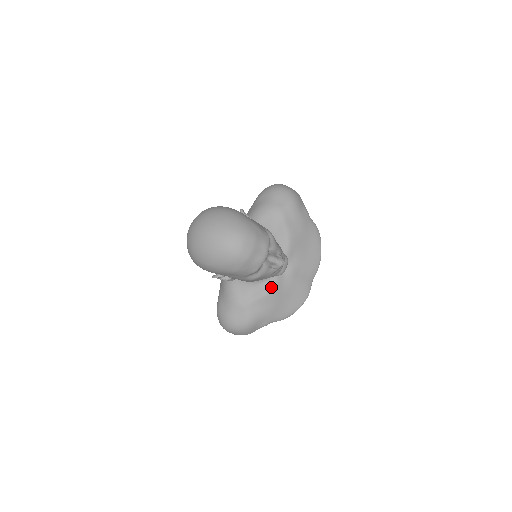
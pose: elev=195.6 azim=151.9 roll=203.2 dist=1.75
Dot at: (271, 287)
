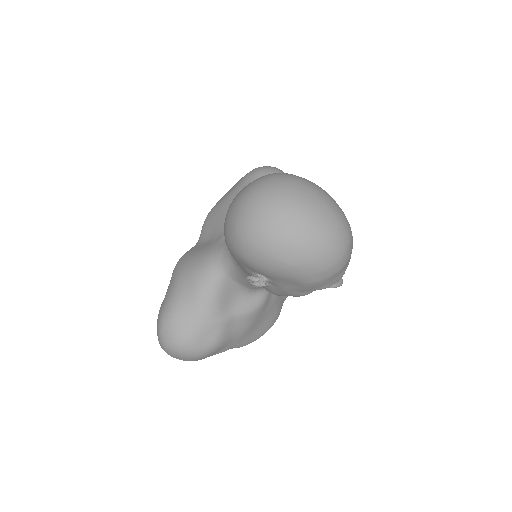
Dot at: (260, 303)
